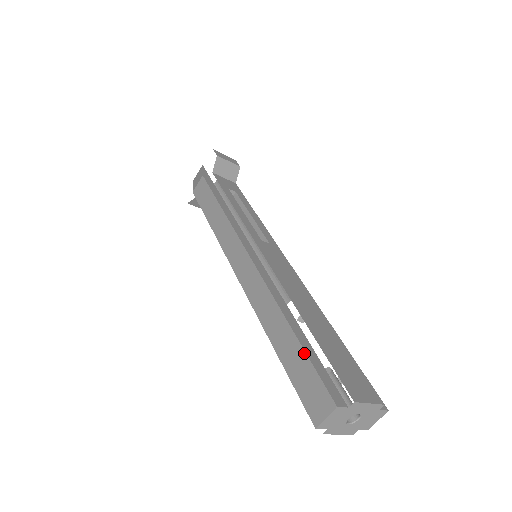
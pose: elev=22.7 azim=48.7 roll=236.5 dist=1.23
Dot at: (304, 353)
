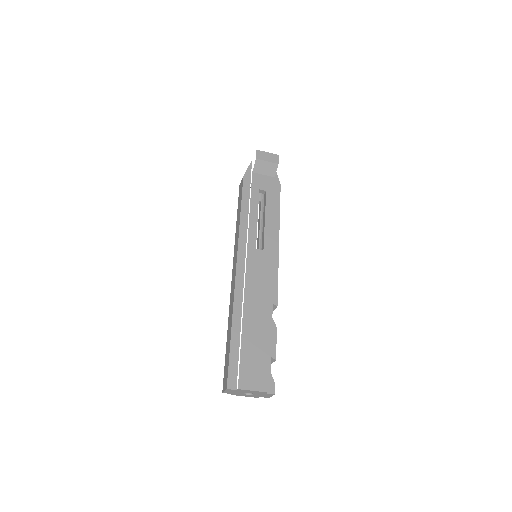
Dot at: (229, 350)
